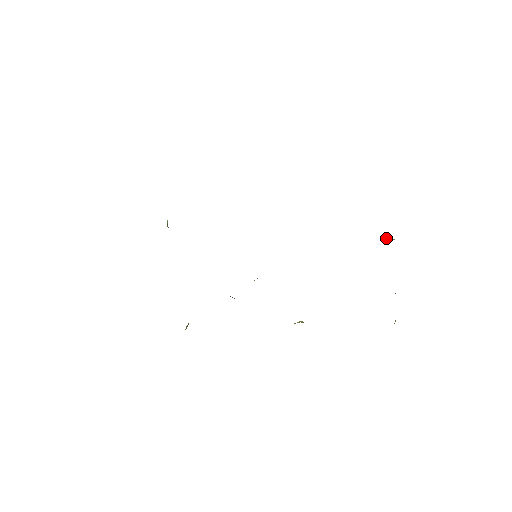
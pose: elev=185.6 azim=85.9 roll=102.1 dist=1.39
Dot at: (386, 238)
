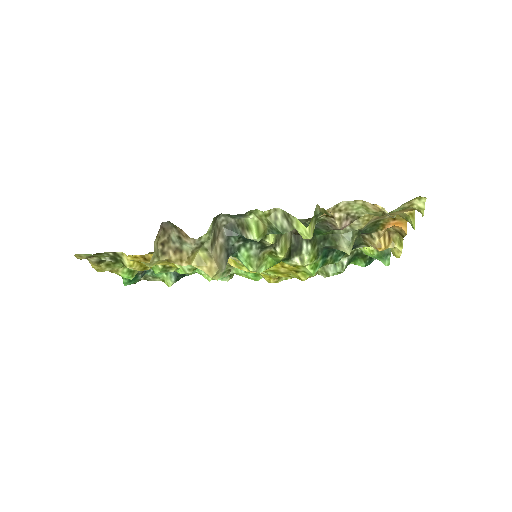
Dot at: occluded
